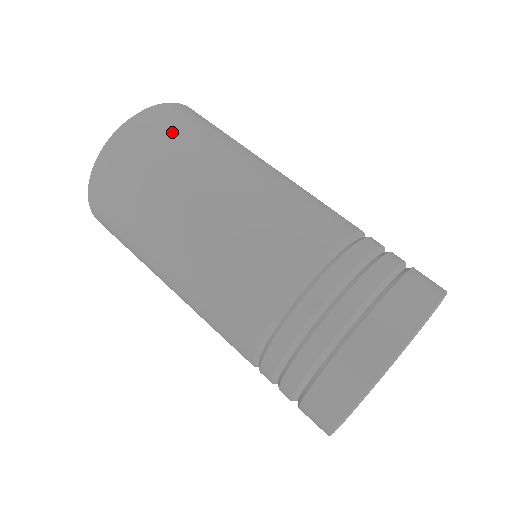
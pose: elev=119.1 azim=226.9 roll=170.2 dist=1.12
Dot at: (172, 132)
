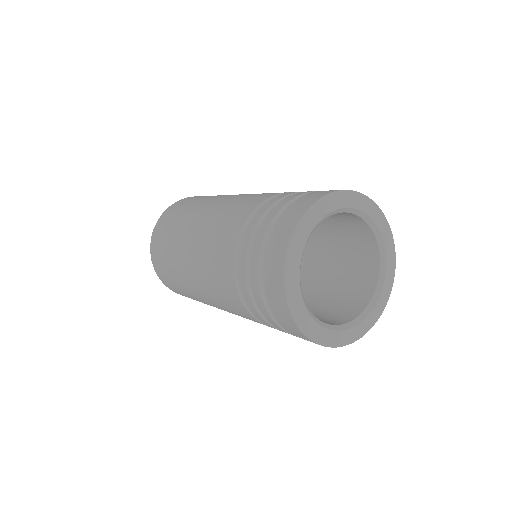
Dot at: occluded
